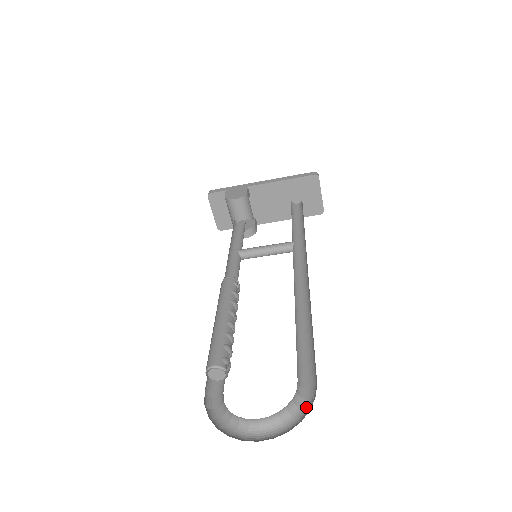
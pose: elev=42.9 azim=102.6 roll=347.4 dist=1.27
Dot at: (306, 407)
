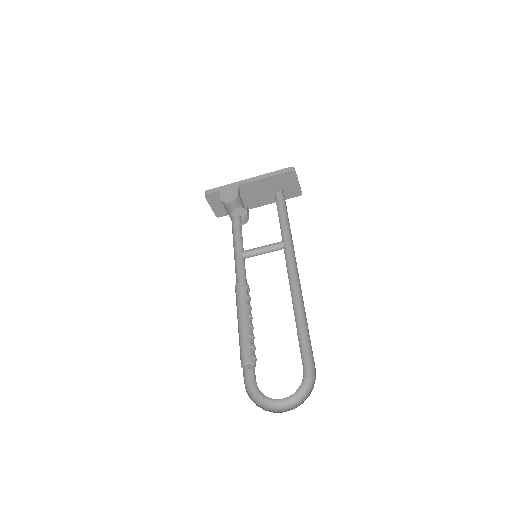
Dot at: (310, 385)
